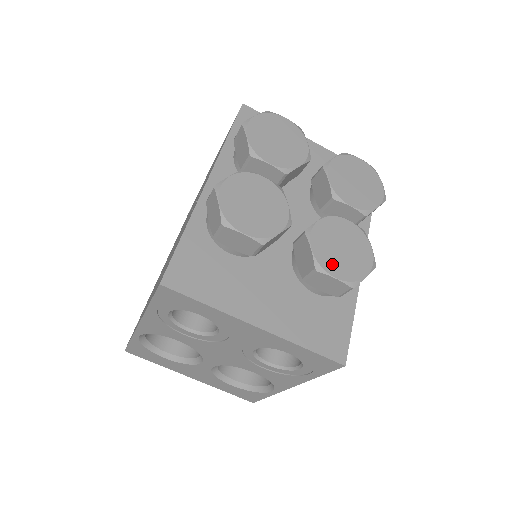
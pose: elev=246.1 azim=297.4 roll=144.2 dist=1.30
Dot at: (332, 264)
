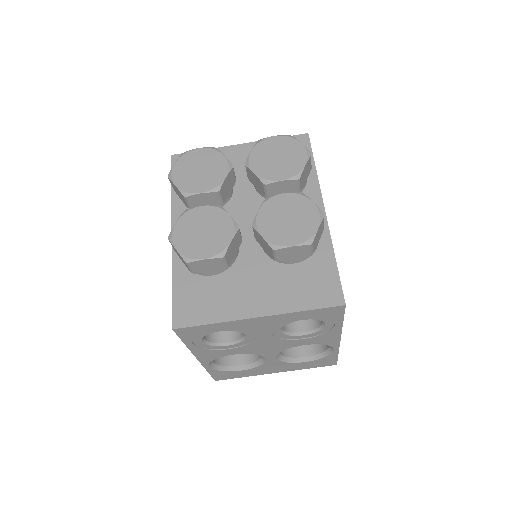
Dot at: (284, 237)
